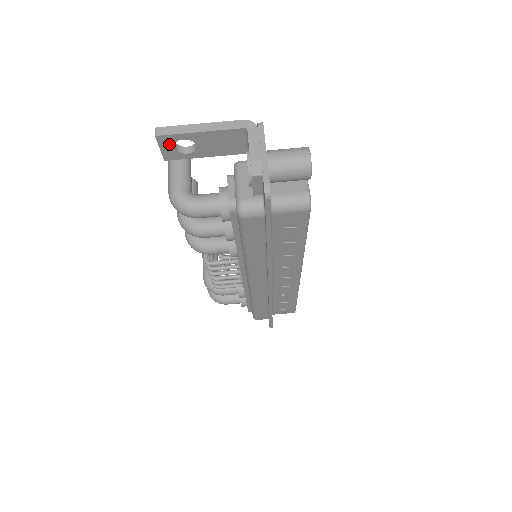
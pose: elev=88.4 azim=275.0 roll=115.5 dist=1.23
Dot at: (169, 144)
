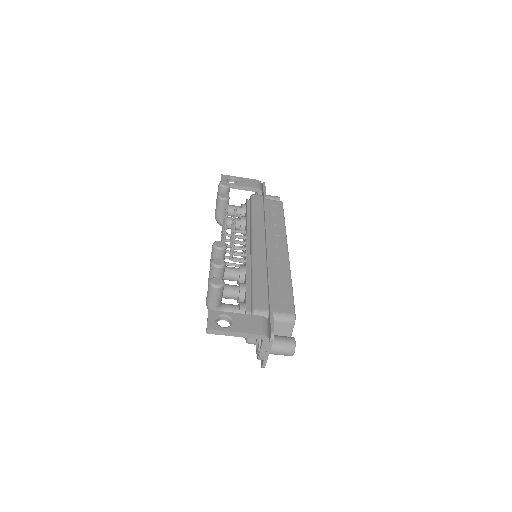
Dot at: occluded
